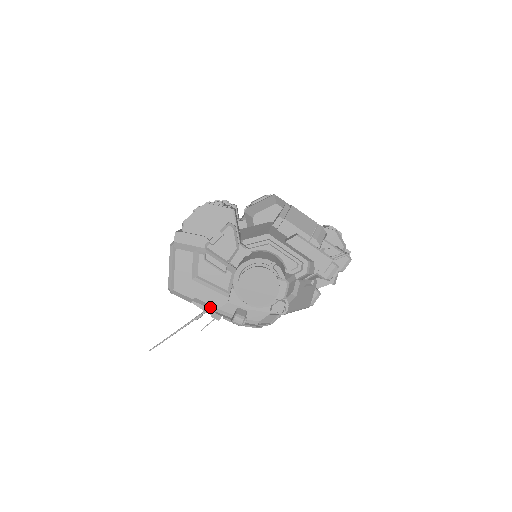
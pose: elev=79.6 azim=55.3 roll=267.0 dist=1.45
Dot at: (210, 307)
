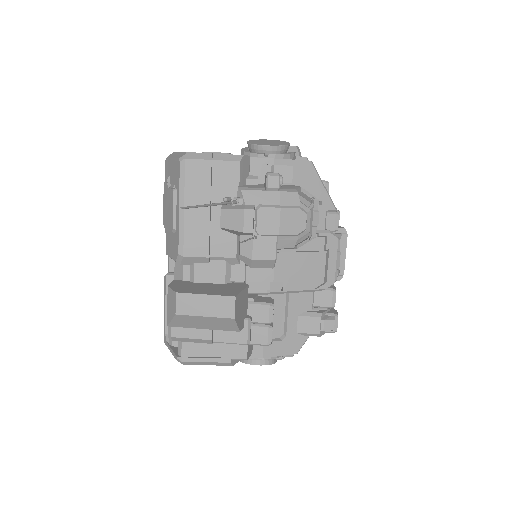
Dot at: (234, 158)
